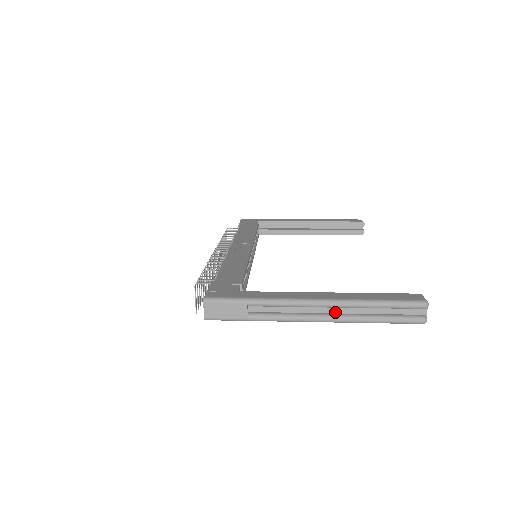
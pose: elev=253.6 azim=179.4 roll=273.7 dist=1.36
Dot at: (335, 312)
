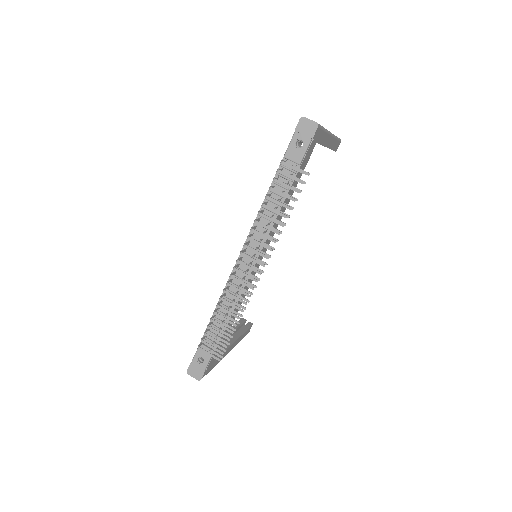
Dot at: occluded
